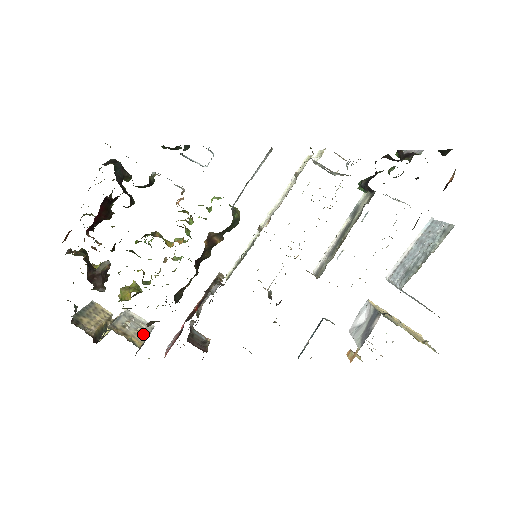
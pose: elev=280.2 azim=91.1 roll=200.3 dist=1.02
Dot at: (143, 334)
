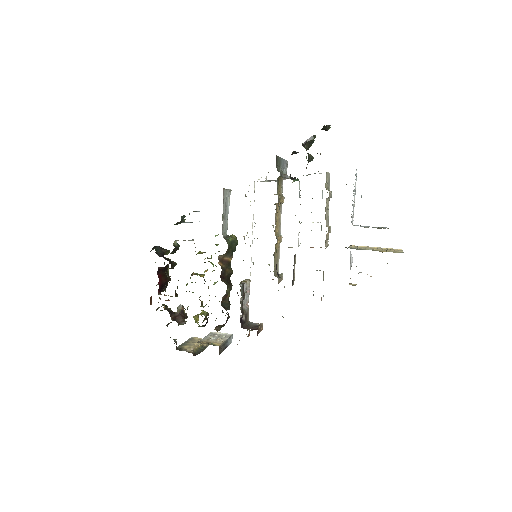
Dot at: (222, 340)
